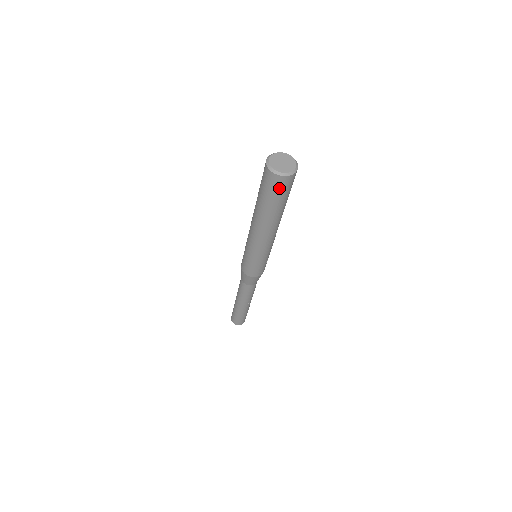
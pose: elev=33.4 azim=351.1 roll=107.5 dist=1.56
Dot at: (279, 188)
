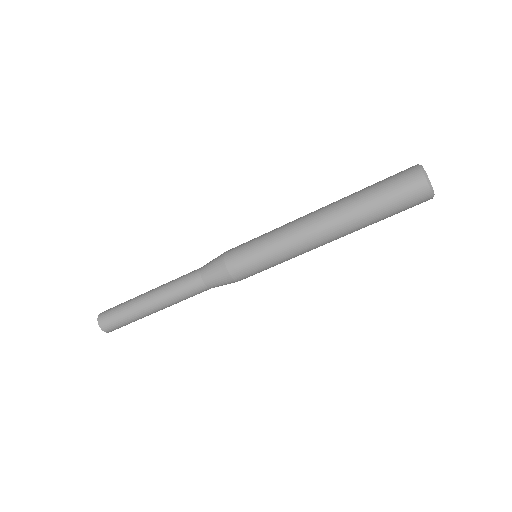
Dot at: (410, 198)
